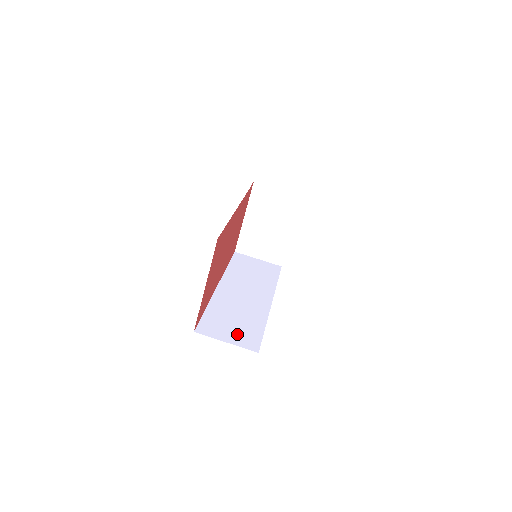
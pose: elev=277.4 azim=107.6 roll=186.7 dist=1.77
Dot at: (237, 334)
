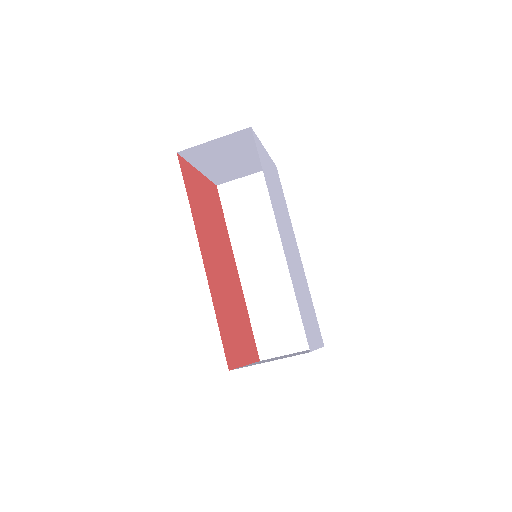
Dot at: (294, 335)
